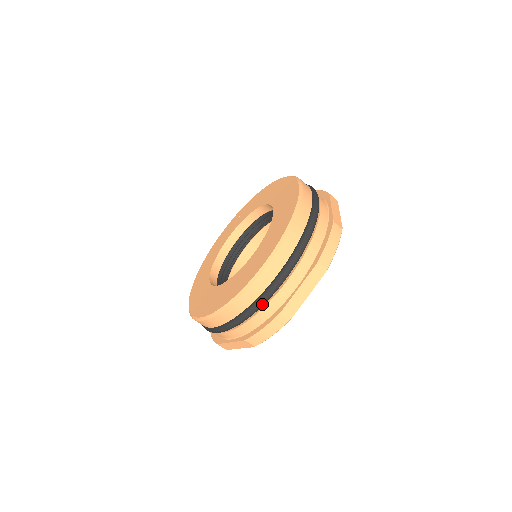
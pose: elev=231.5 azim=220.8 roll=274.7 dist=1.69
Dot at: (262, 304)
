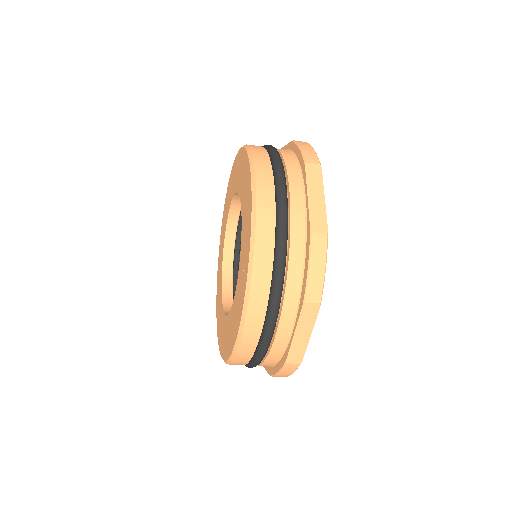
Dot at: (284, 239)
